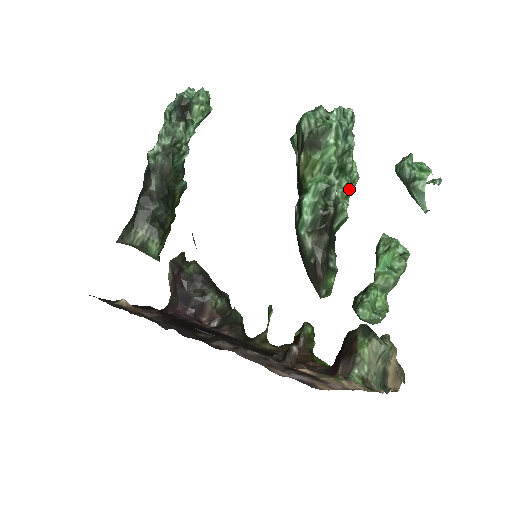
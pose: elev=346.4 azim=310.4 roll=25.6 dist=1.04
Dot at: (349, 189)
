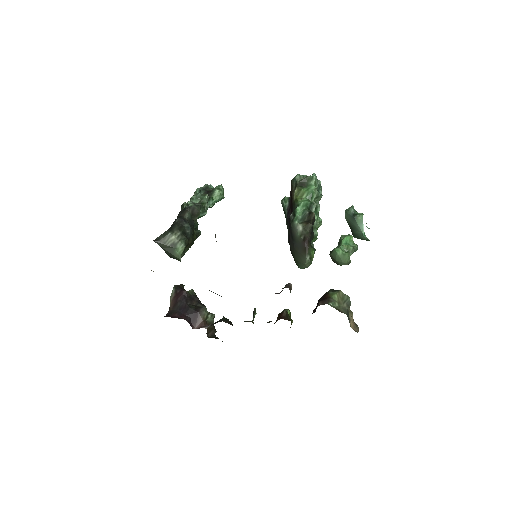
Dot at: (318, 224)
